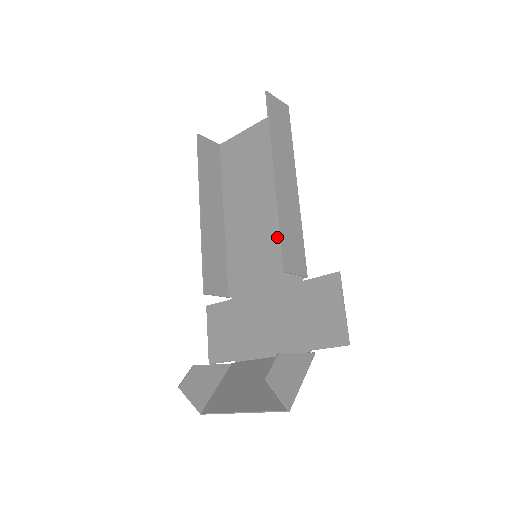
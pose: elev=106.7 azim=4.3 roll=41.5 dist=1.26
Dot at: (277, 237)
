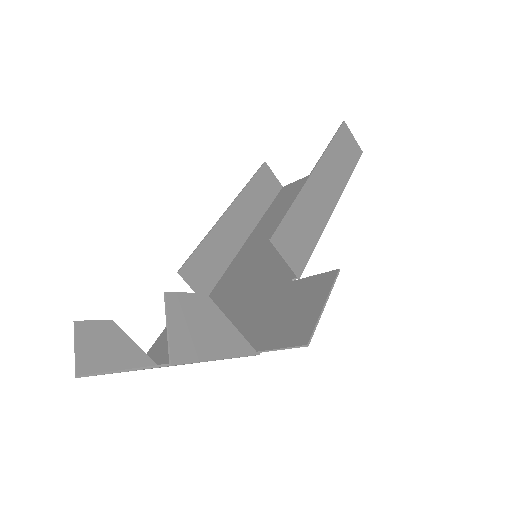
Dot at: occluded
